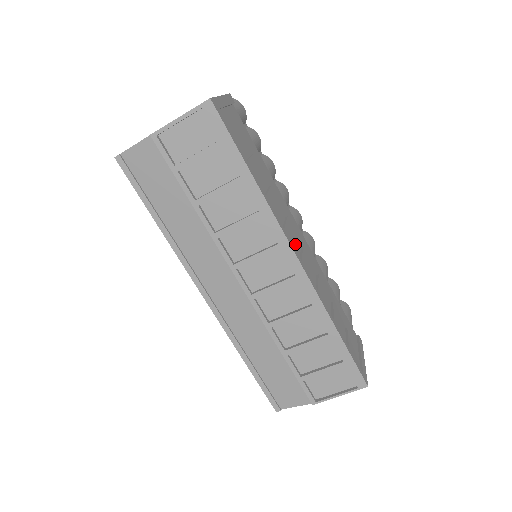
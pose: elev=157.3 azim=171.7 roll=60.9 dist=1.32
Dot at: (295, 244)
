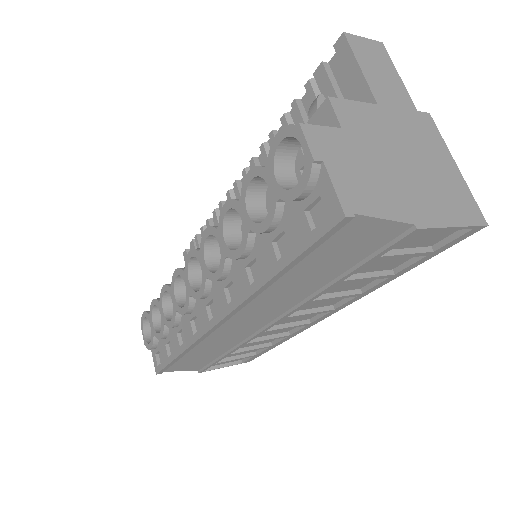
Dot at: occluded
